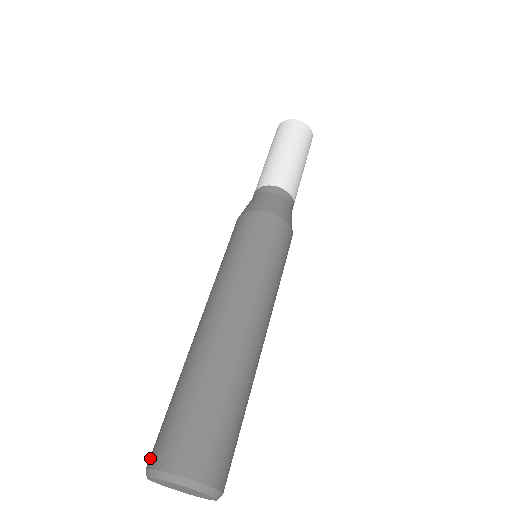
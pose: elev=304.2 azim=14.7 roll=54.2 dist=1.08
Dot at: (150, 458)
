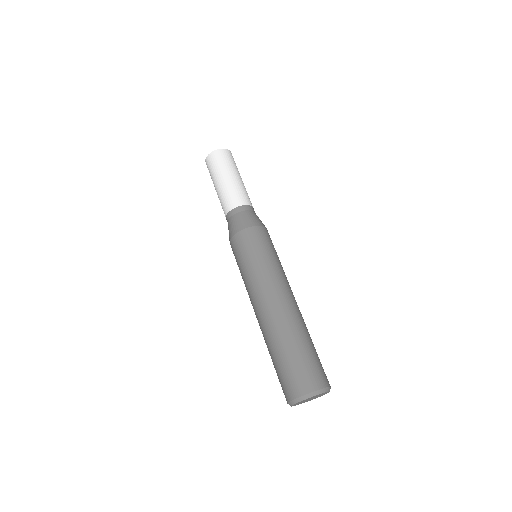
Dot at: (291, 394)
